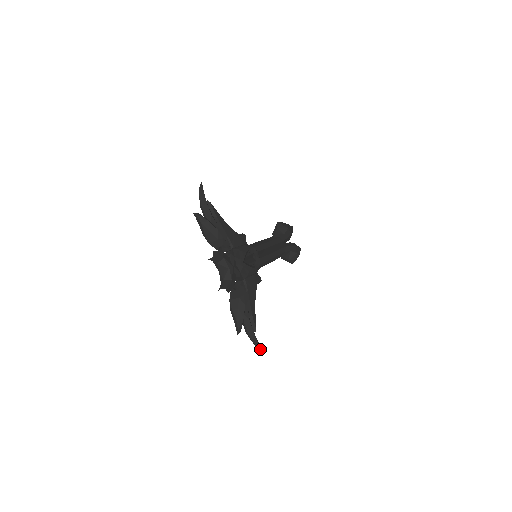
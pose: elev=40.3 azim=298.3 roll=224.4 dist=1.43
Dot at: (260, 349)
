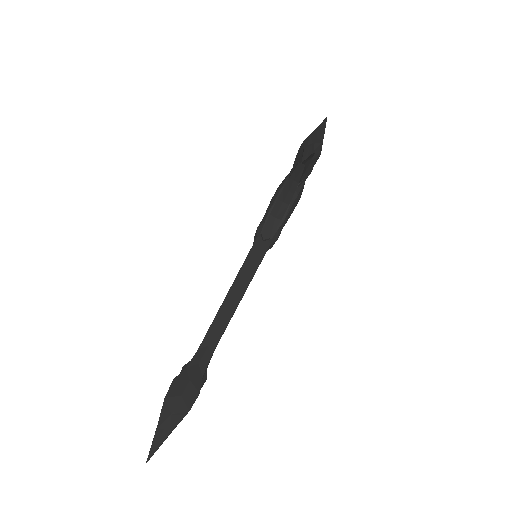
Dot at: (305, 157)
